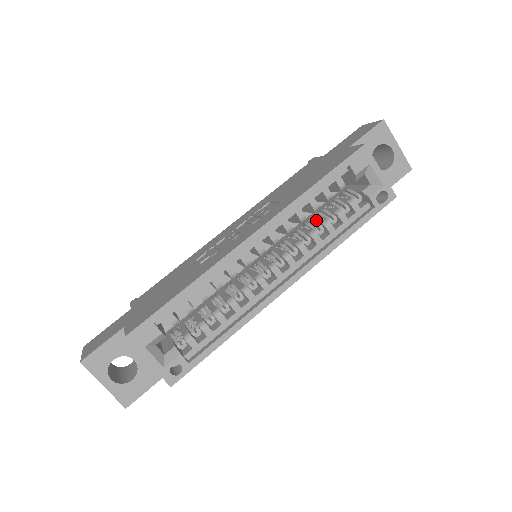
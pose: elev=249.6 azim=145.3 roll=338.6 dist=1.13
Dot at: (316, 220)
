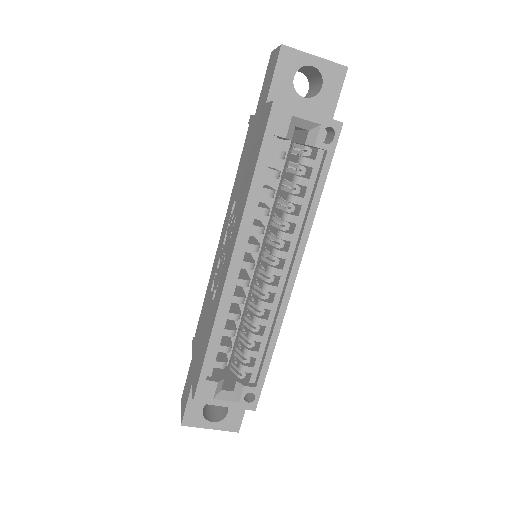
Dot at: (283, 195)
